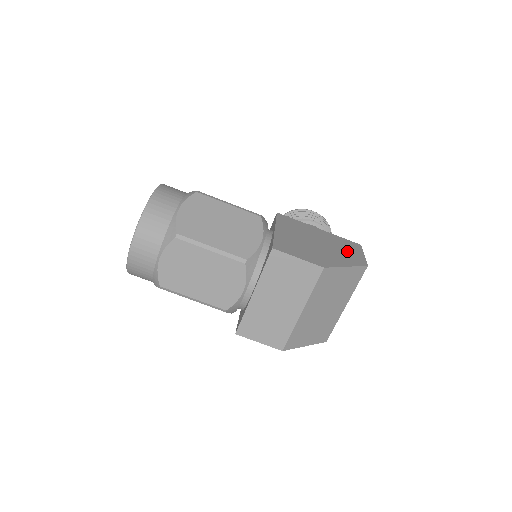
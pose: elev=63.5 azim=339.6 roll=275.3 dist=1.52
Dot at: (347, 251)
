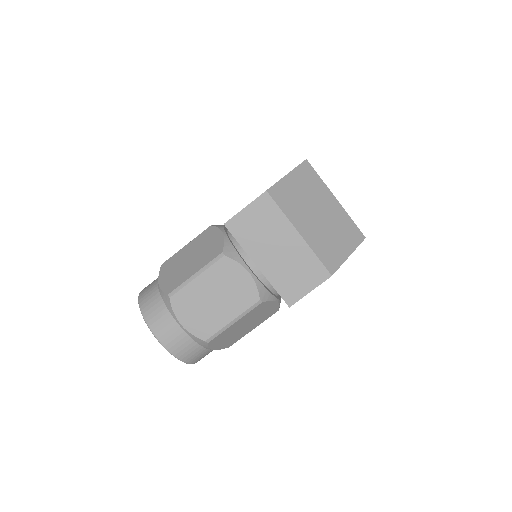
Dot at: occluded
